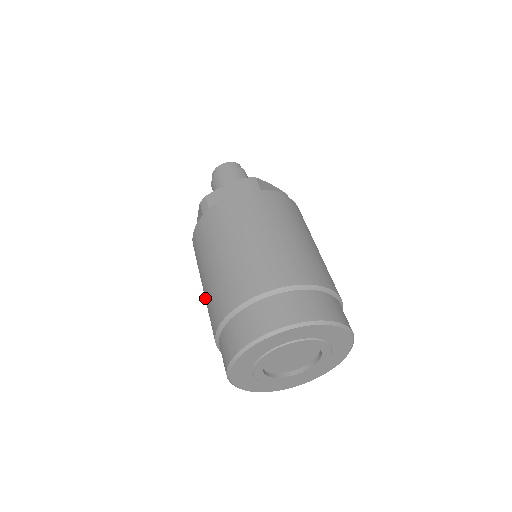
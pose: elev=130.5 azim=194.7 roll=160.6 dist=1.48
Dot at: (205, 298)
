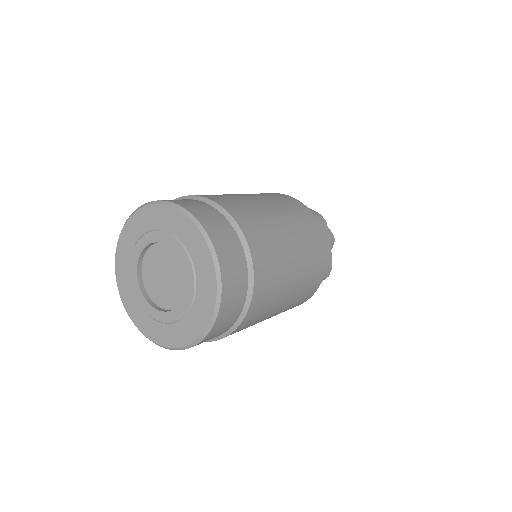
Dot at: occluded
